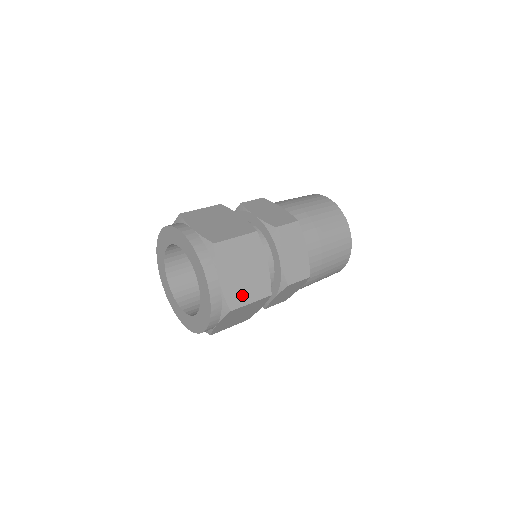
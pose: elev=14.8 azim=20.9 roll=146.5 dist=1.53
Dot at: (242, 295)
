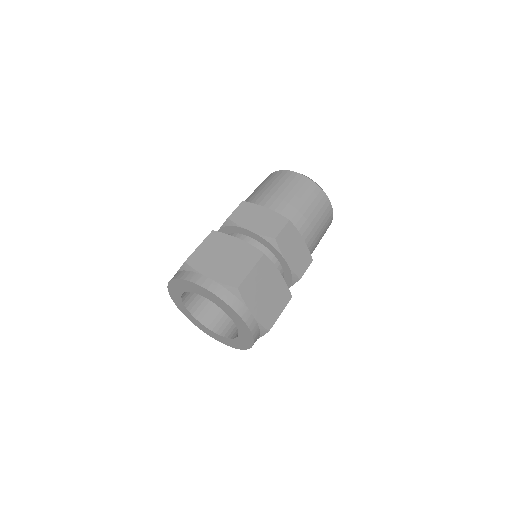
Dot at: (272, 313)
